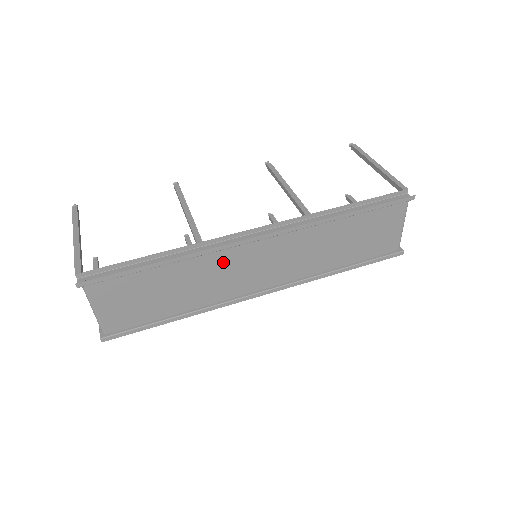
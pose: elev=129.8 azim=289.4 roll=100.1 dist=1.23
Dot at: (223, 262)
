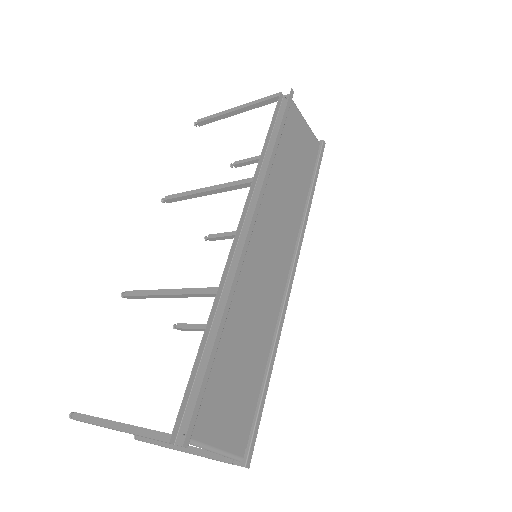
Dot at: (249, 284)
